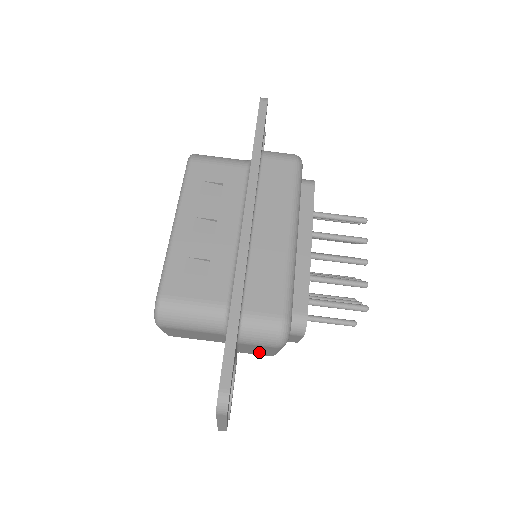
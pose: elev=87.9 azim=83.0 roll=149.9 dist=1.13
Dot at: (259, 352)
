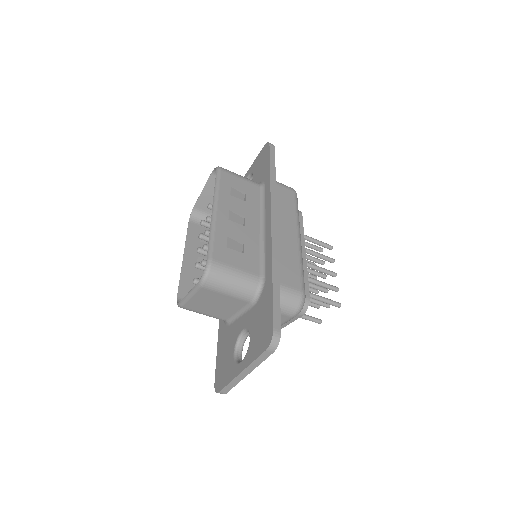
Dot at: occluded
